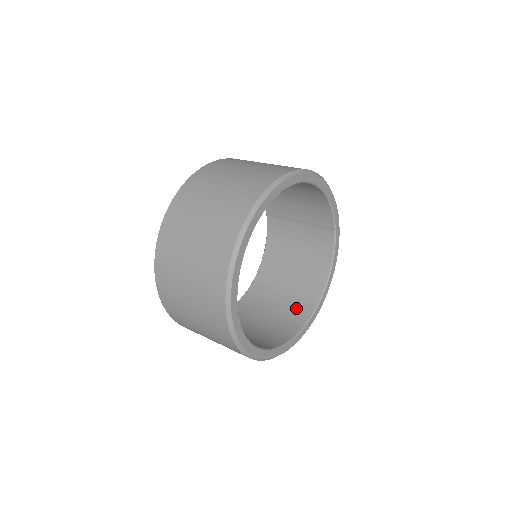
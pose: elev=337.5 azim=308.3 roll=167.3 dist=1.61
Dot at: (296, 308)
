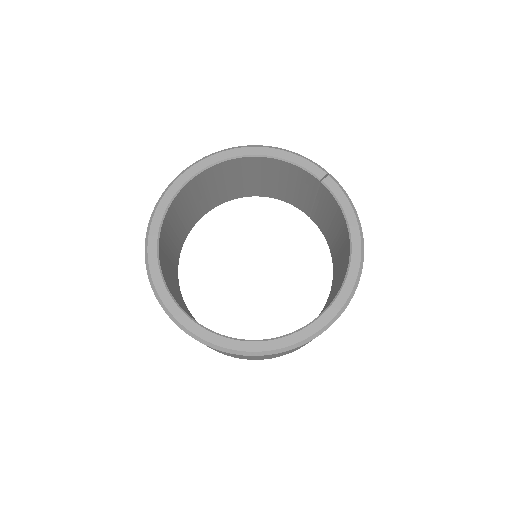
Dot at: (337, 290)
